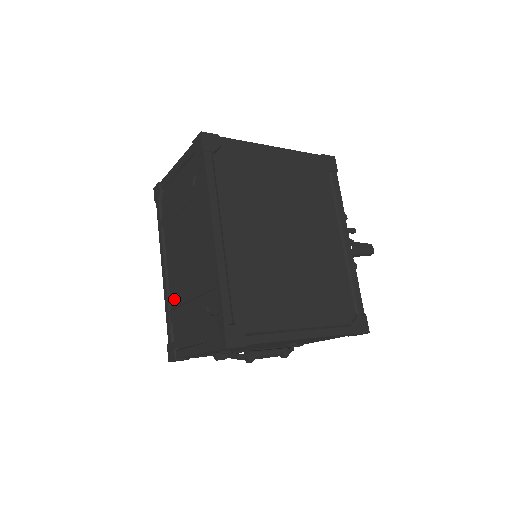
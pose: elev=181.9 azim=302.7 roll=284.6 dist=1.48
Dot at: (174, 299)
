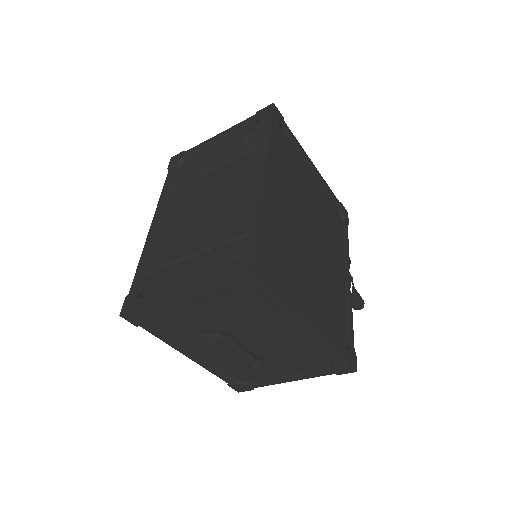
Dot at: (160, 249)
